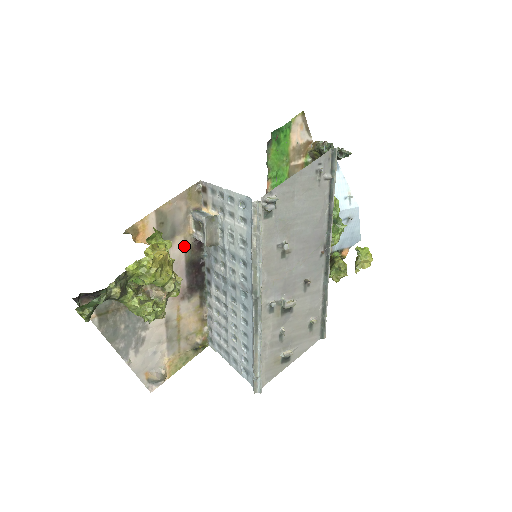
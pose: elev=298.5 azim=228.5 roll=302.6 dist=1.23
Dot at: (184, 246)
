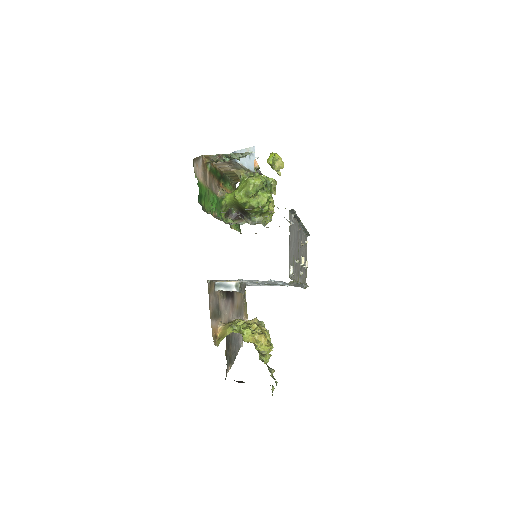
Dot at: (222, 299)
